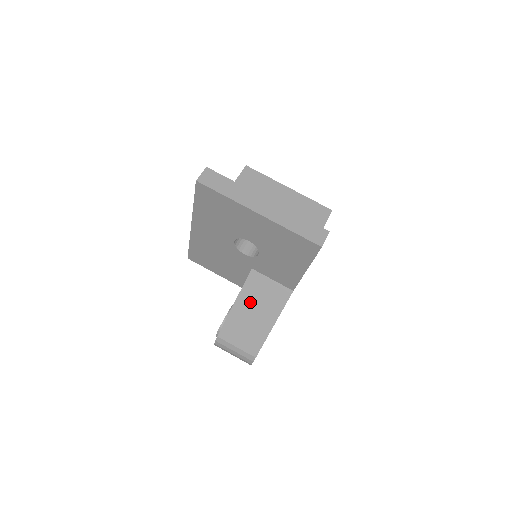
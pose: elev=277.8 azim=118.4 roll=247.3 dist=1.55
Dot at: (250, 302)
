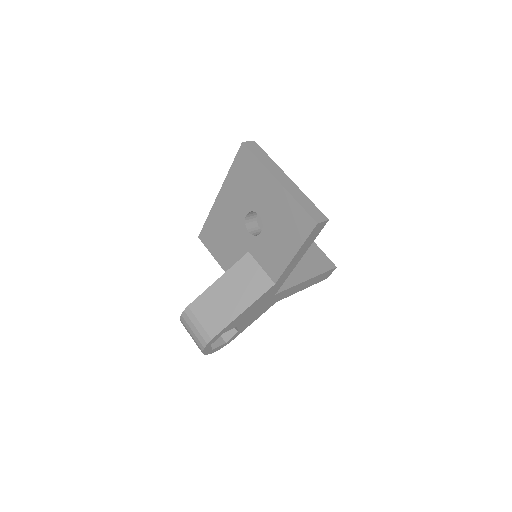
Dot at: (233, 282)
